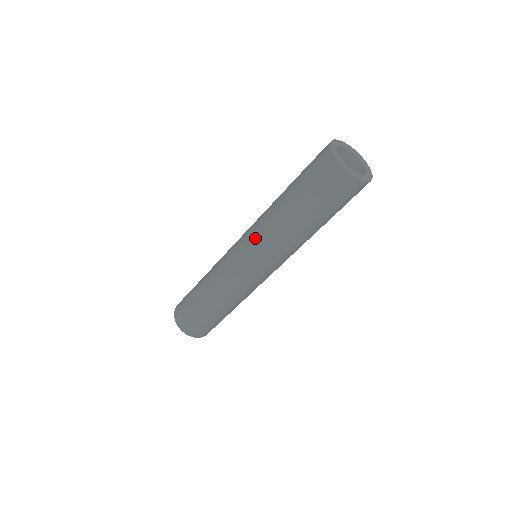
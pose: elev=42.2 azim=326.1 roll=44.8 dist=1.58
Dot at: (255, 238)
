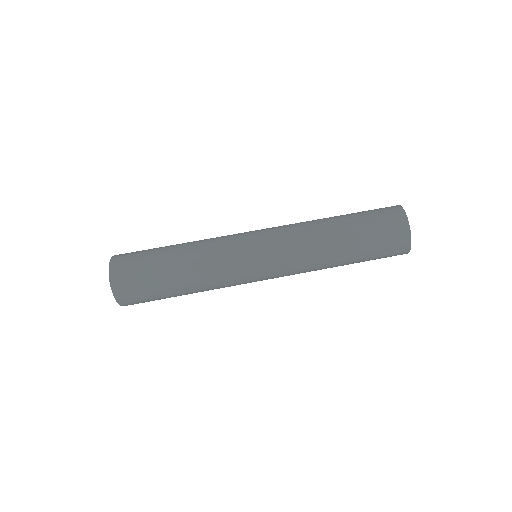
Dot at: (284, 228)
